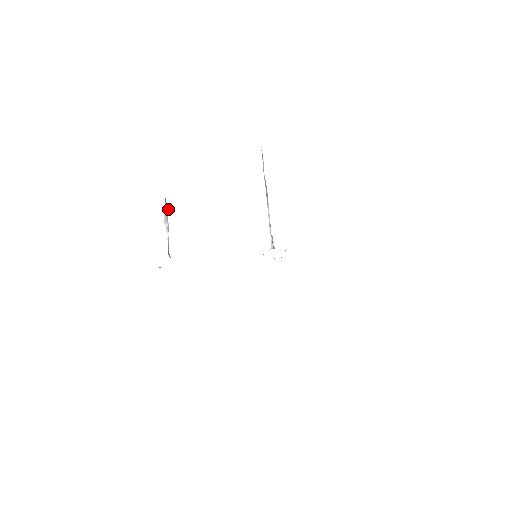
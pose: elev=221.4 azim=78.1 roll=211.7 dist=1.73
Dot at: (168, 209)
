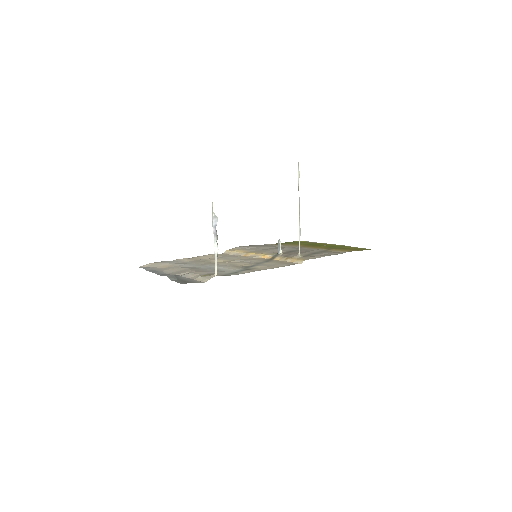
Dot at: occluded
